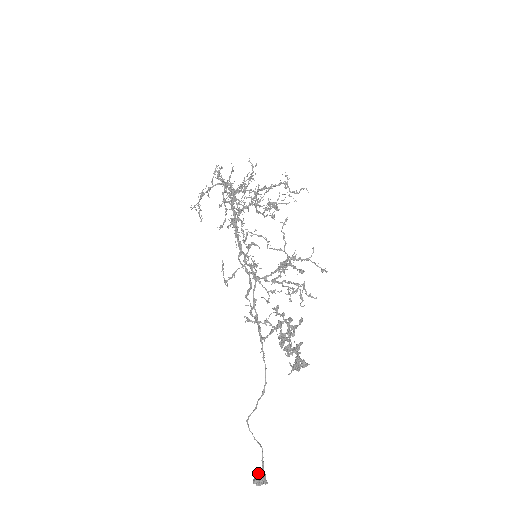
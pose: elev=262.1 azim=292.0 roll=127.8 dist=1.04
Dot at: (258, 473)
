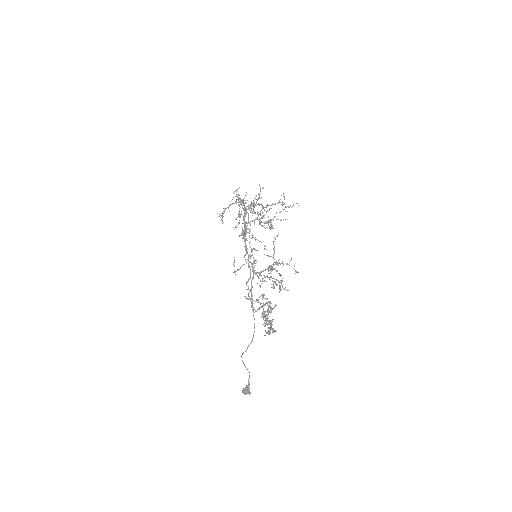
Dot at: (245, 387)
